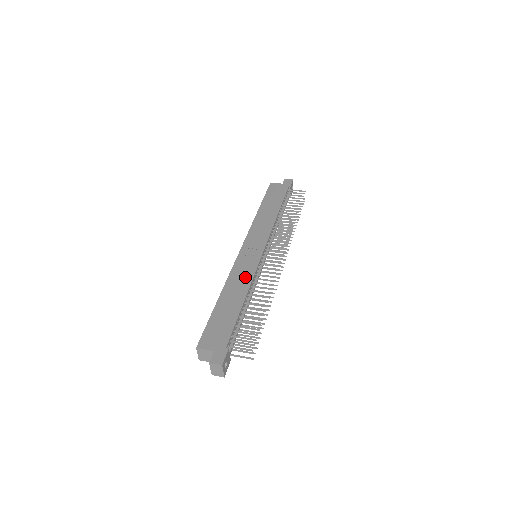
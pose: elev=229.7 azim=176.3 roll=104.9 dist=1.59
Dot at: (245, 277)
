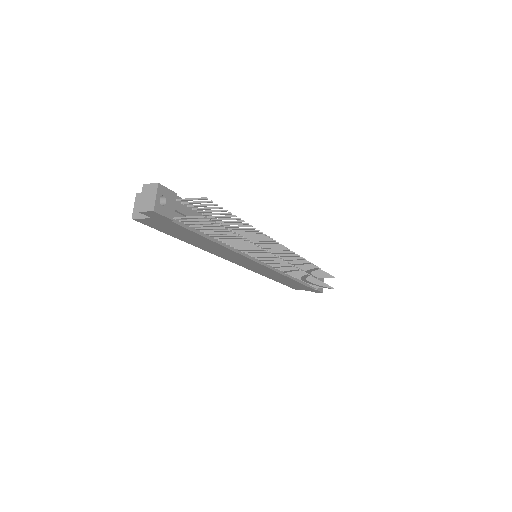
Dot at: occluded
